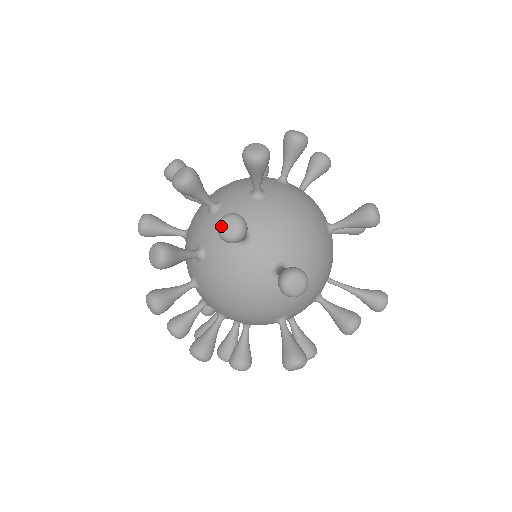
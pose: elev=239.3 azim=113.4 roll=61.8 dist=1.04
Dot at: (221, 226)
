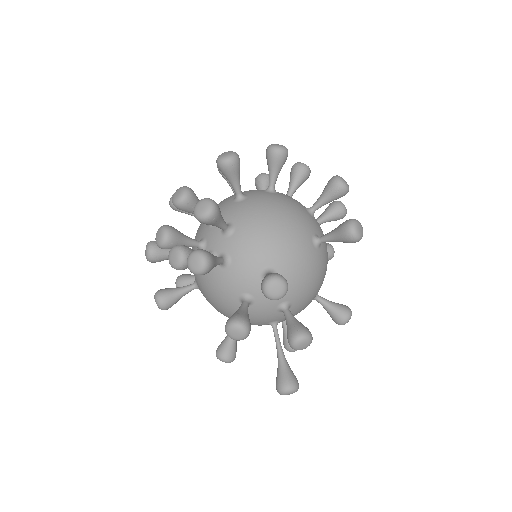
Dot at: occluded
